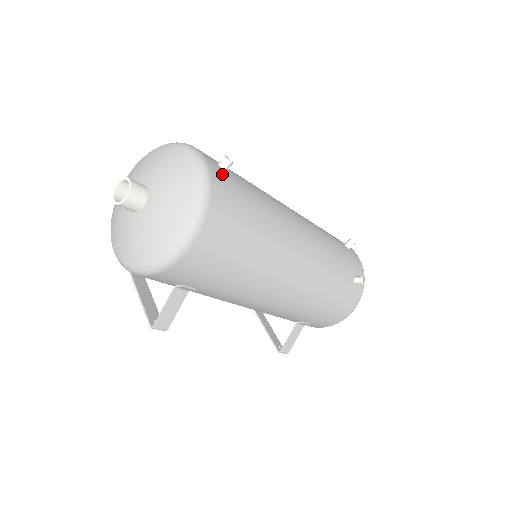
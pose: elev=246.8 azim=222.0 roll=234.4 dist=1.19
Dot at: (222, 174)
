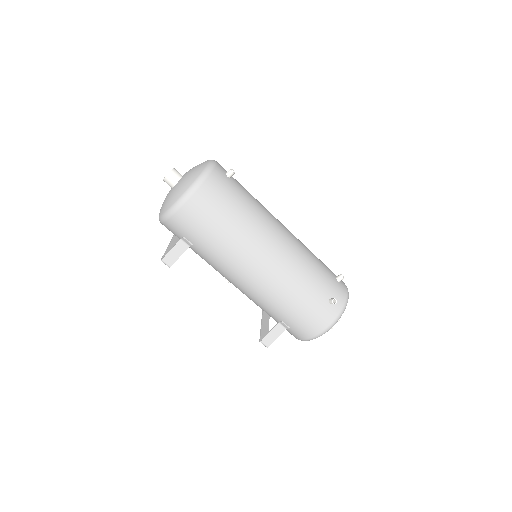
Dot at: (223, 176)
